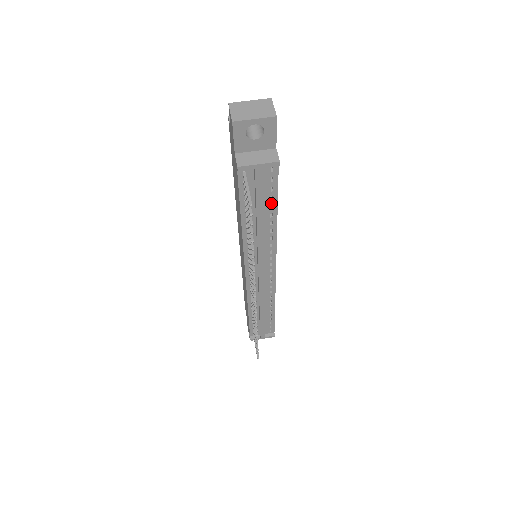
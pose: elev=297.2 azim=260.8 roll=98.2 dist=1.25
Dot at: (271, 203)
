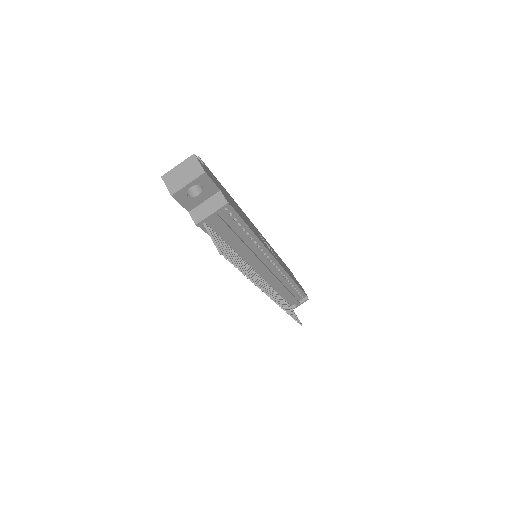
Dot at: (241, 227)
